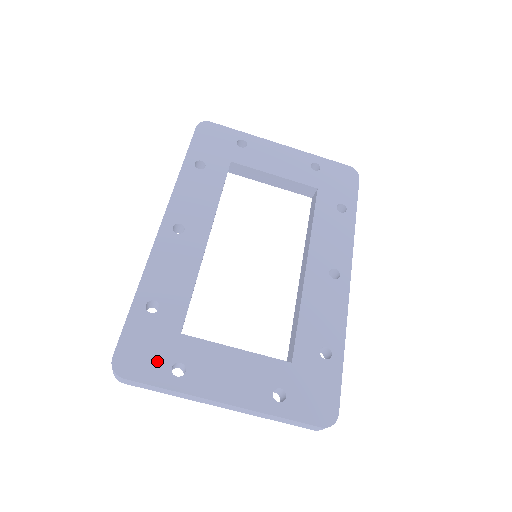
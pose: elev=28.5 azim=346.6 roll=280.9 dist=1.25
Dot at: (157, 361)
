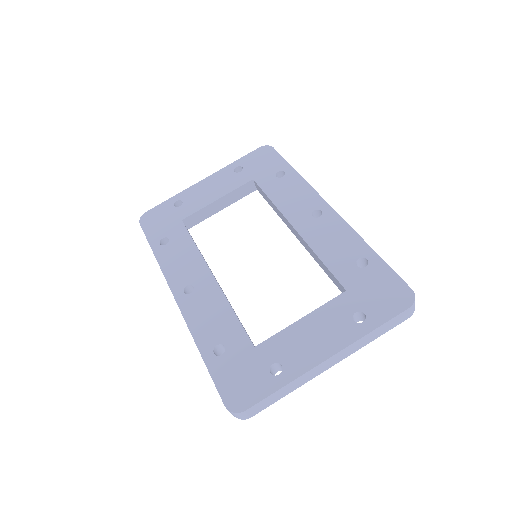
Dot at: (256, 378)
